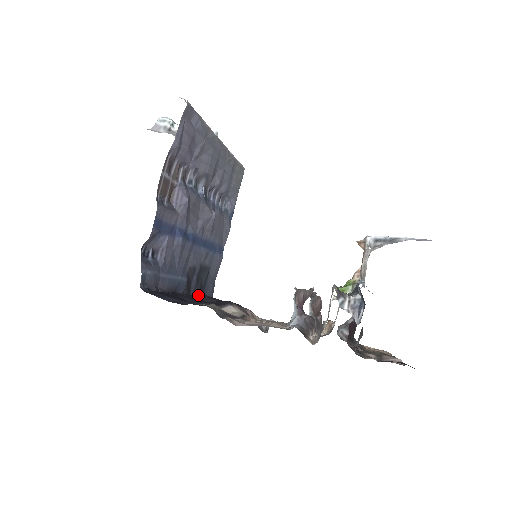
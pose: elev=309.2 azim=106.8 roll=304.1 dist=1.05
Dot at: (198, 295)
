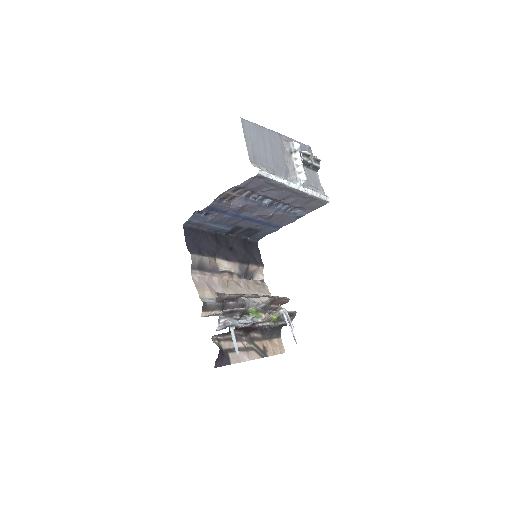
Dot at: (238, 238)
